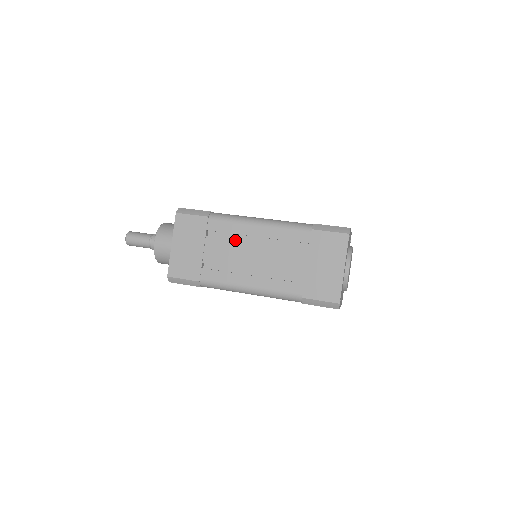
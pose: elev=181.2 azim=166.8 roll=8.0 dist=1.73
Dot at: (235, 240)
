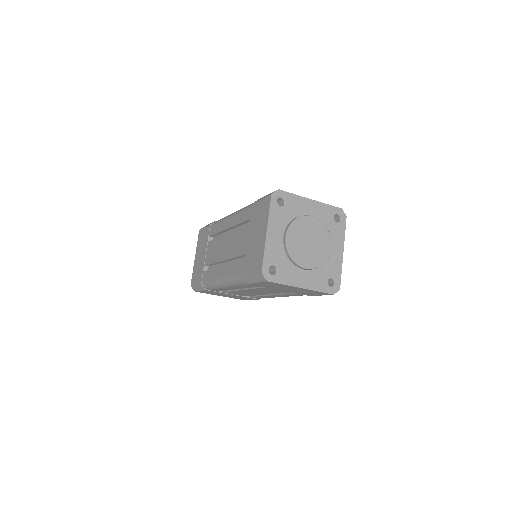
Dot at: (218, 238)
